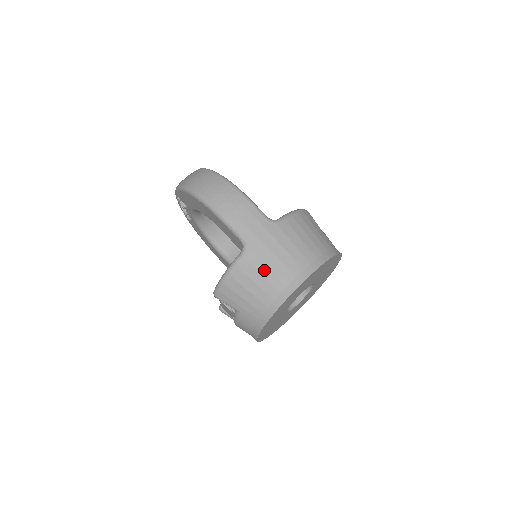
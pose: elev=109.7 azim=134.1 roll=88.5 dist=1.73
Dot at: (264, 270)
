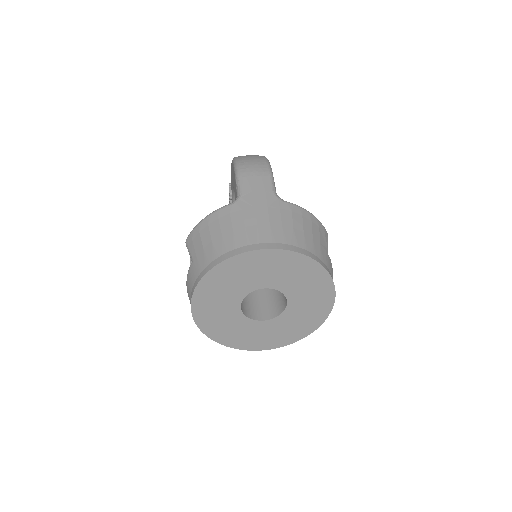
Dot at: (237, 224)
